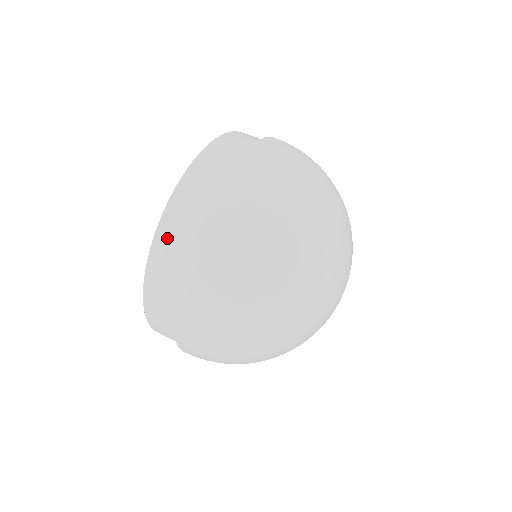
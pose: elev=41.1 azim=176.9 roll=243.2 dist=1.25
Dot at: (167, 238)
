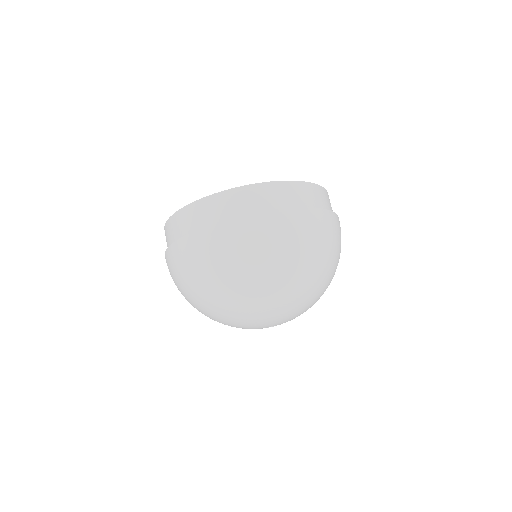
Dot at: (167, 233)
